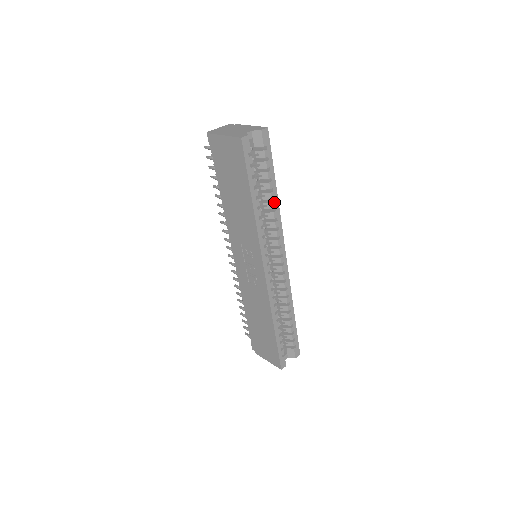
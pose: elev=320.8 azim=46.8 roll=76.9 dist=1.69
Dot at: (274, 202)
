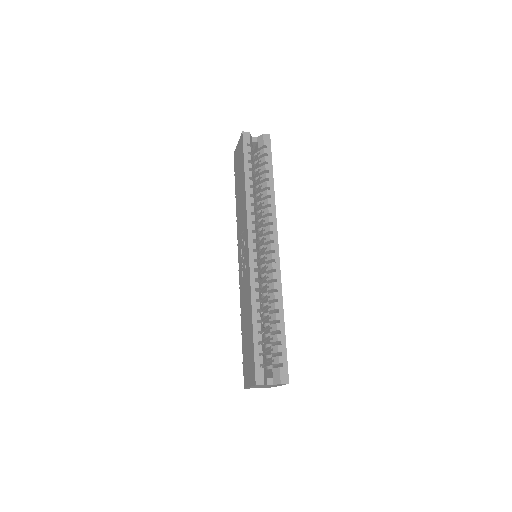
Dot at: (269, 190)
